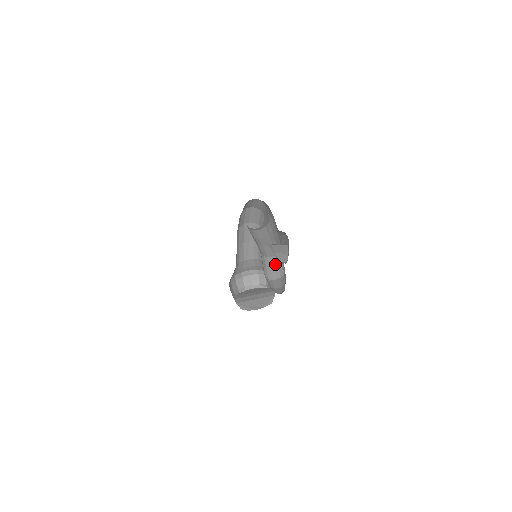
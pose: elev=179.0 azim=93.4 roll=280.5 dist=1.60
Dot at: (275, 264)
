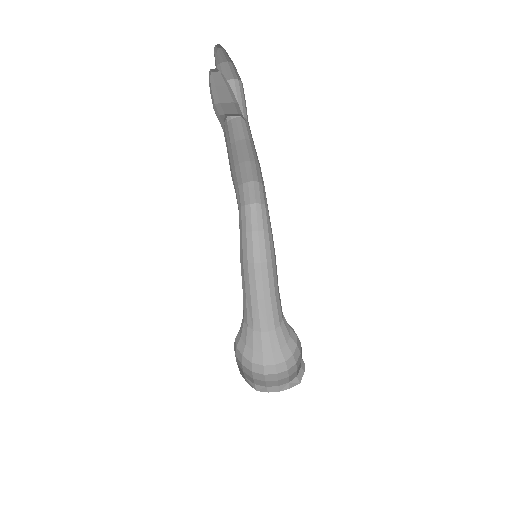
Dot at: occluded
